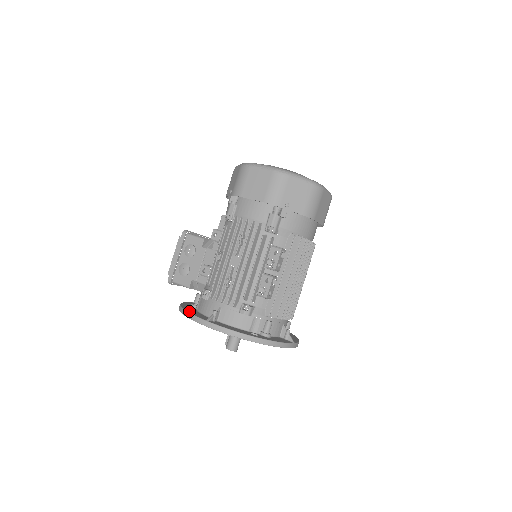
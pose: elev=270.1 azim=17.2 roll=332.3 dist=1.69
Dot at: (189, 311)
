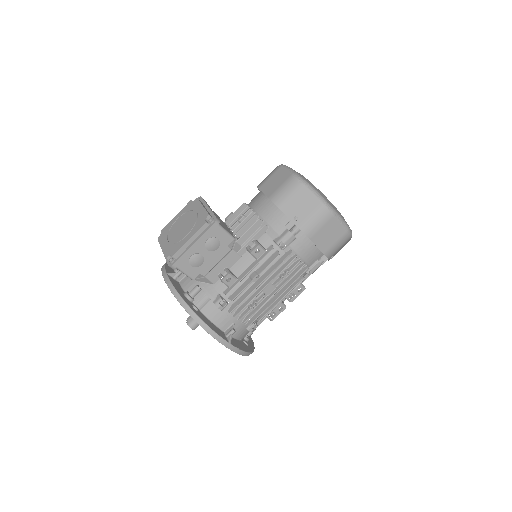
Dot at: (208, 324)
